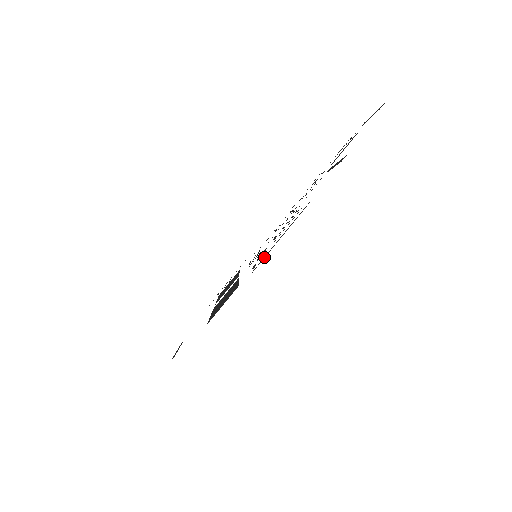
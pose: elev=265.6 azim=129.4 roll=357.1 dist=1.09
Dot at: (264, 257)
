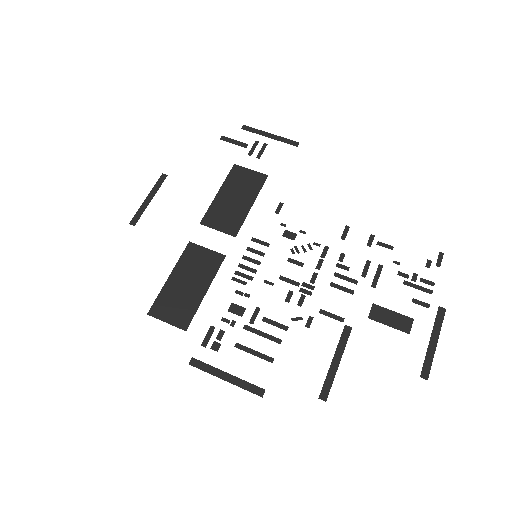
Dot at: (206, 368)
